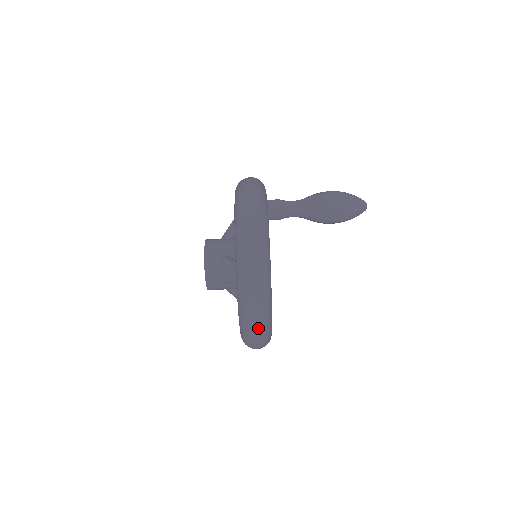
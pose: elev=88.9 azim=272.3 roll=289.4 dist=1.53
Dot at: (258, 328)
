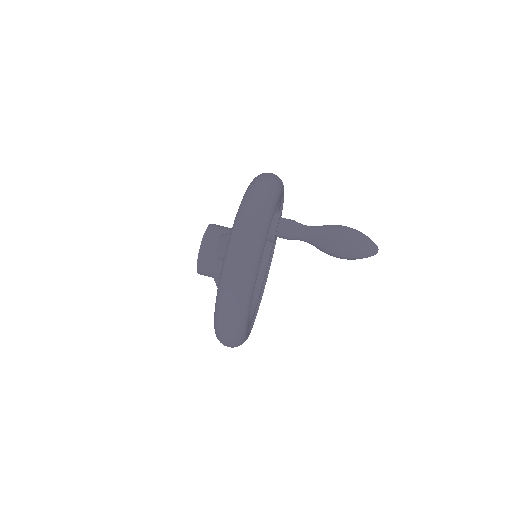
Dot at: (237, 285)
